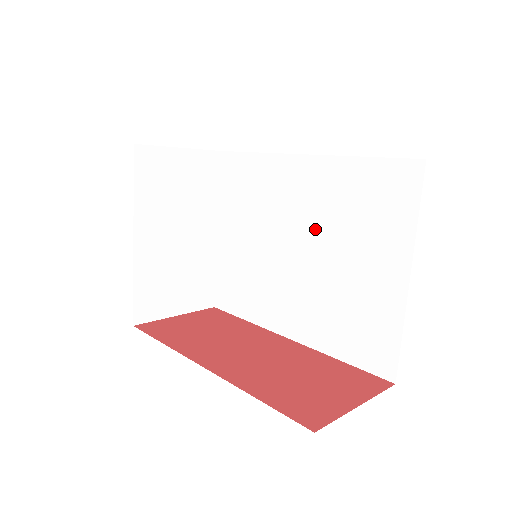
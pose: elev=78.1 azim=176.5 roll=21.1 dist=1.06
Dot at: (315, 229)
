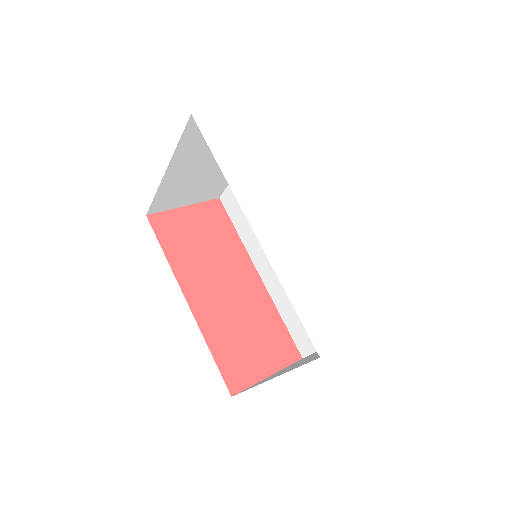
Dot at: occluded
